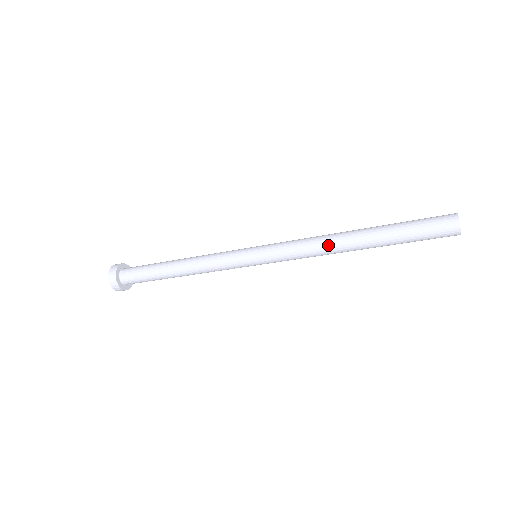
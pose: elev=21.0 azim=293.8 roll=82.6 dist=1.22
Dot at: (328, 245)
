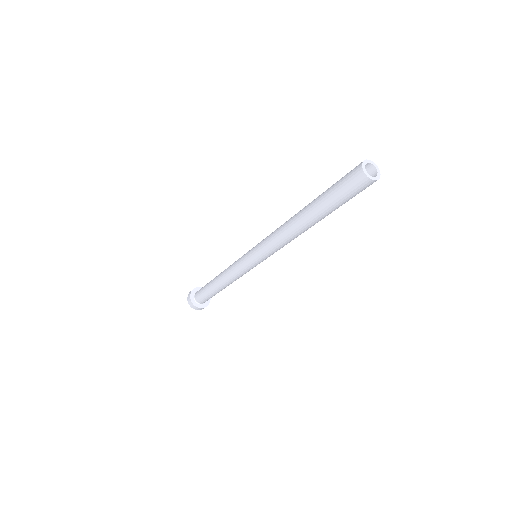
Dot at: (286, 230)
